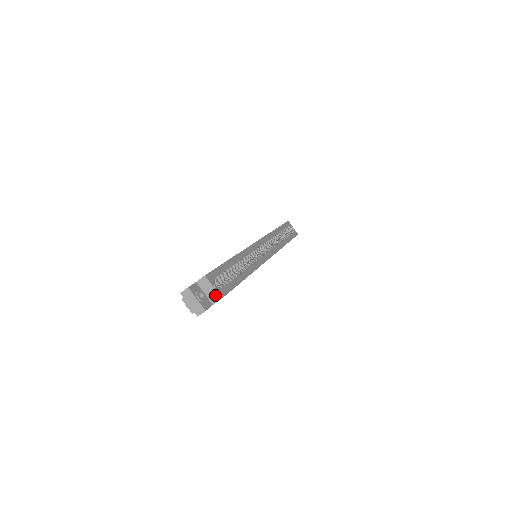
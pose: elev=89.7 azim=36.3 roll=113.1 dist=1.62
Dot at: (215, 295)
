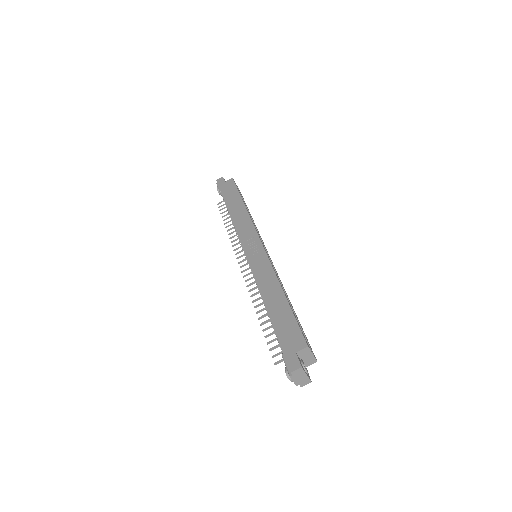
Dot at: (312, 360)
